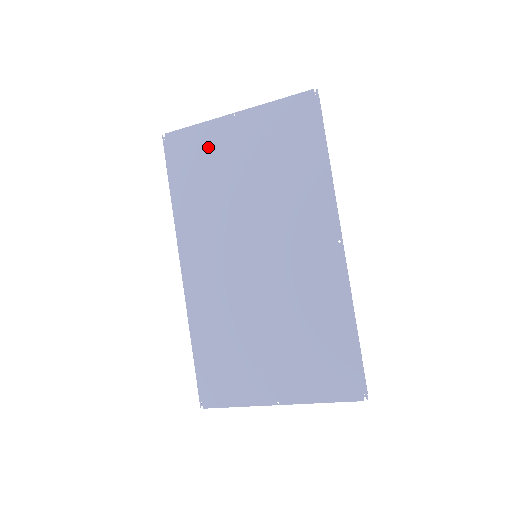
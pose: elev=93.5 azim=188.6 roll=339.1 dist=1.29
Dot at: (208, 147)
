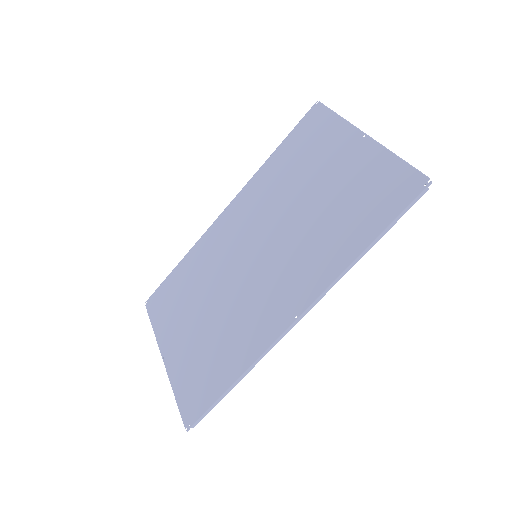
Dot at: (325, 142)
